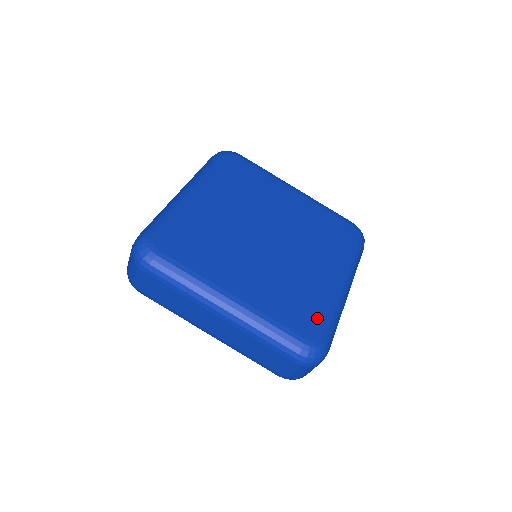
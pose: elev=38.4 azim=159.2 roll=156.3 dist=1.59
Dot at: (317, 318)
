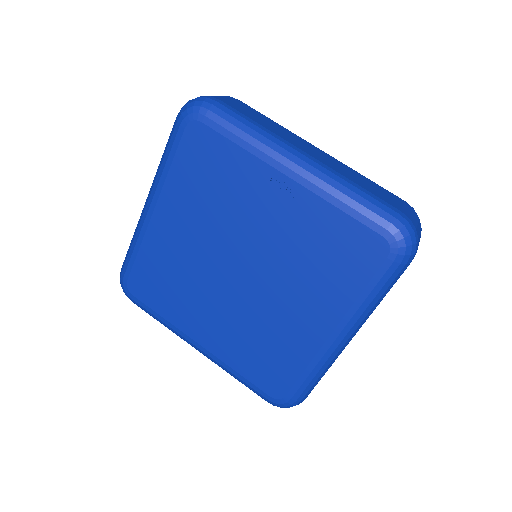
Dot at: (286, 377)
